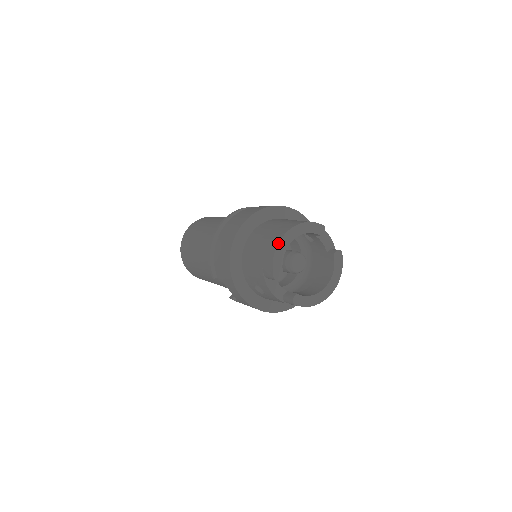
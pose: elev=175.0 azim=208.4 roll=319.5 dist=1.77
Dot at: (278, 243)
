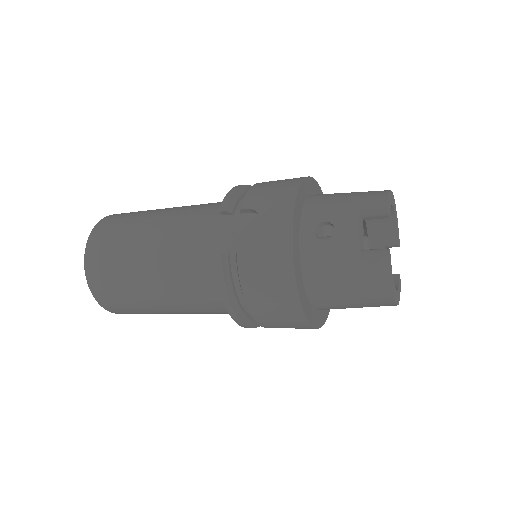
Dot at: occluded
